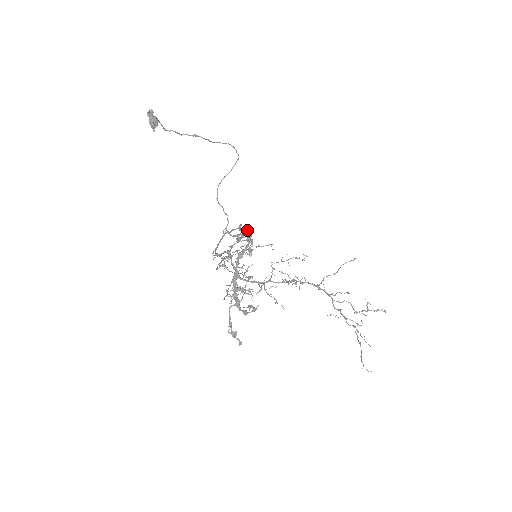
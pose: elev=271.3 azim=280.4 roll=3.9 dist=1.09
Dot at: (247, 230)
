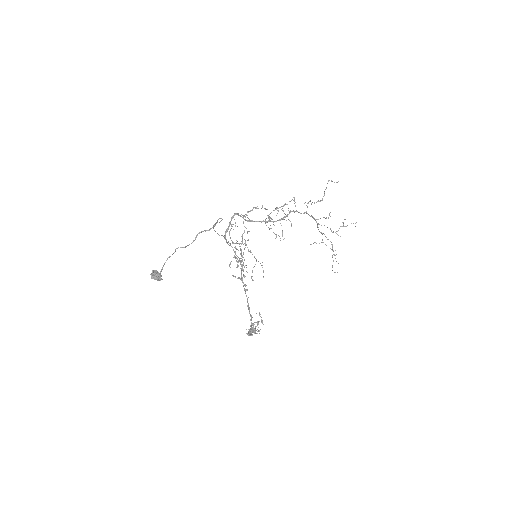
Dot at: (248, 306)
